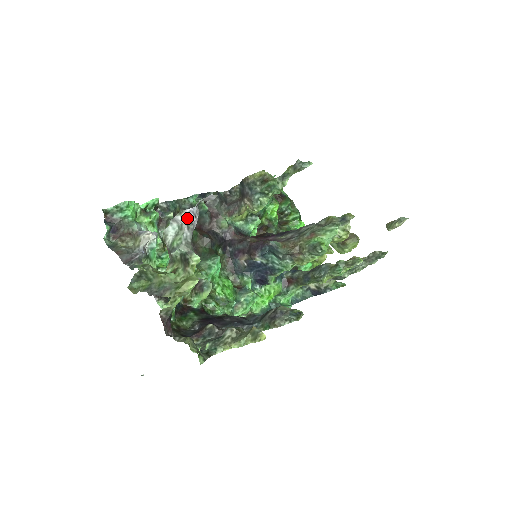
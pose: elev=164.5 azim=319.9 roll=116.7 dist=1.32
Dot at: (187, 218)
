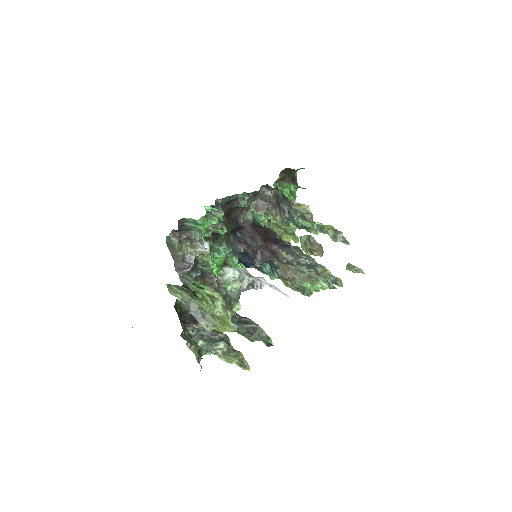
Dot at: (252, 281)
